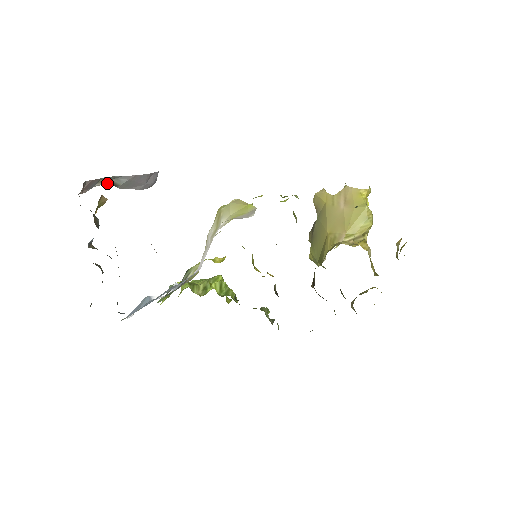
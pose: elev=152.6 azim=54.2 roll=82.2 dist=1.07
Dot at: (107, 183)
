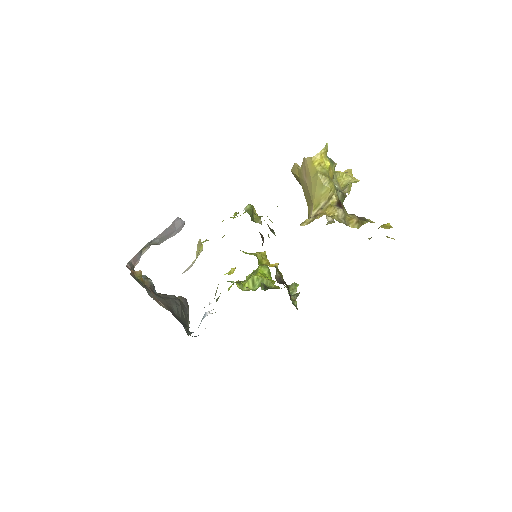
Dot at: occluded
